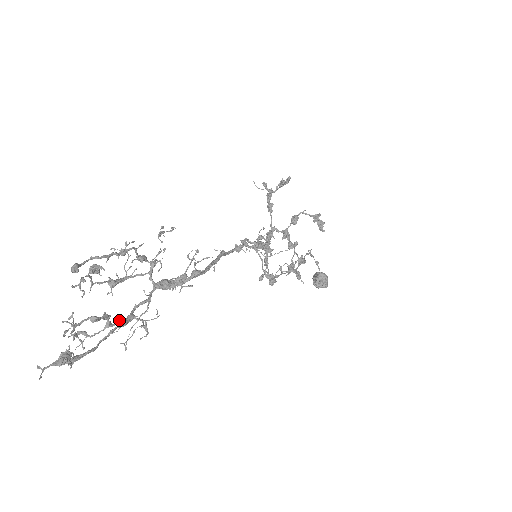
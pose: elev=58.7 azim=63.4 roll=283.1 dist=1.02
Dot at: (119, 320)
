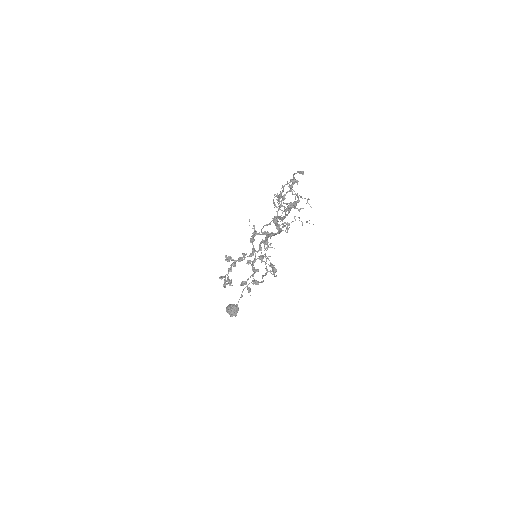
Dot at: occluded
